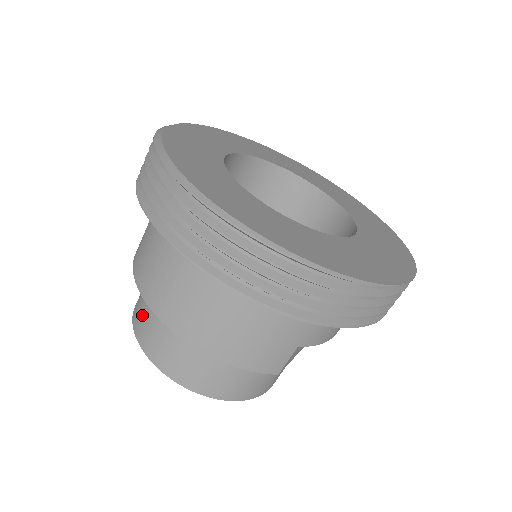
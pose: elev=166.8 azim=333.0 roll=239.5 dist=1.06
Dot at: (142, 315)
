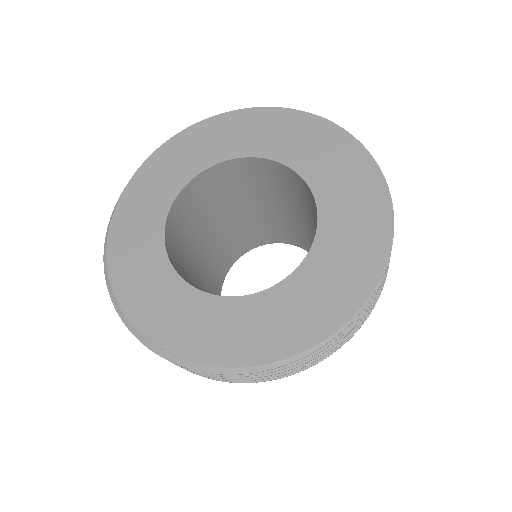
Dot at: occluded
